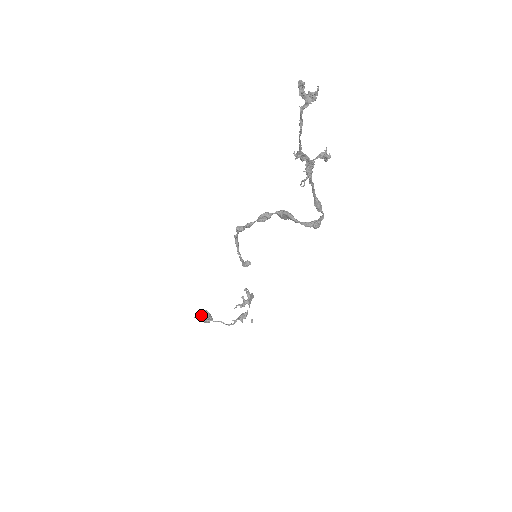
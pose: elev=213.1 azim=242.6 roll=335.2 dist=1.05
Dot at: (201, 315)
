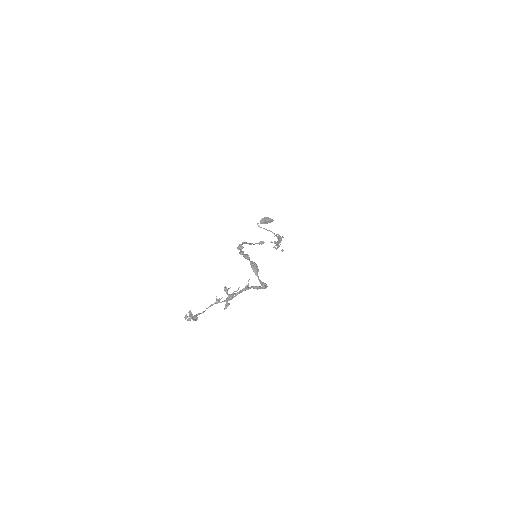
Dot at: (262, 222)
